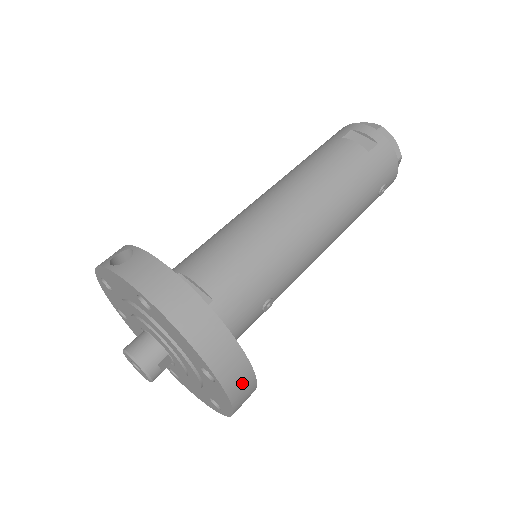
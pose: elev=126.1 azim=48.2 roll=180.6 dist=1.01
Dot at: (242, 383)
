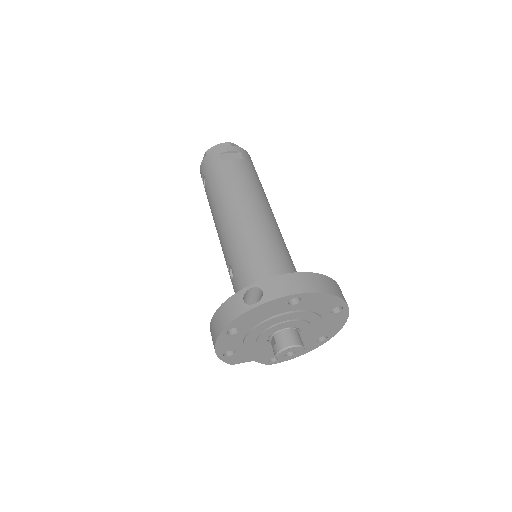
Dot at: occluded
